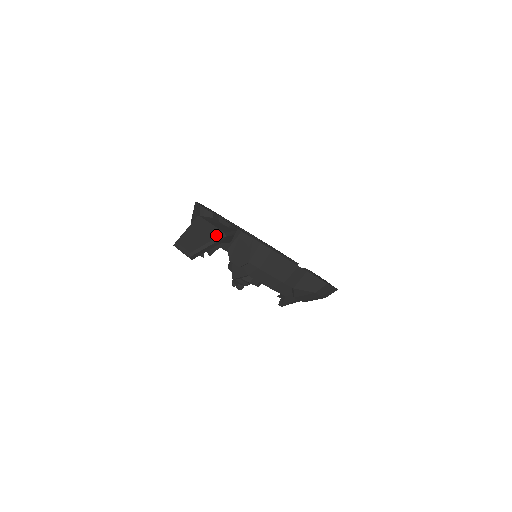
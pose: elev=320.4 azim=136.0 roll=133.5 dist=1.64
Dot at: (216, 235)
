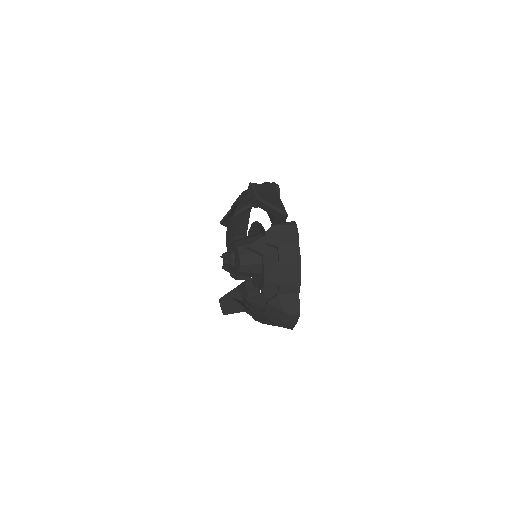
Dot at: (281, 208)
